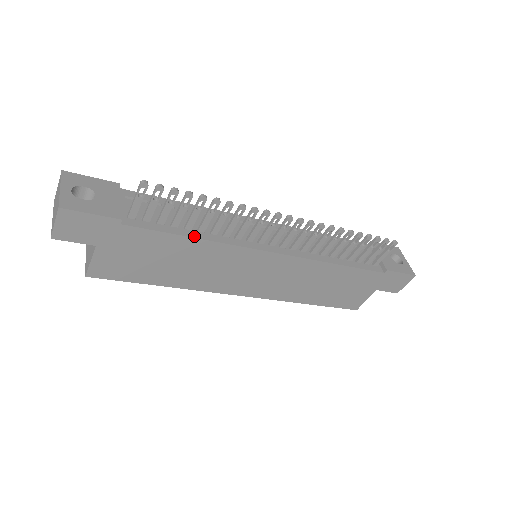
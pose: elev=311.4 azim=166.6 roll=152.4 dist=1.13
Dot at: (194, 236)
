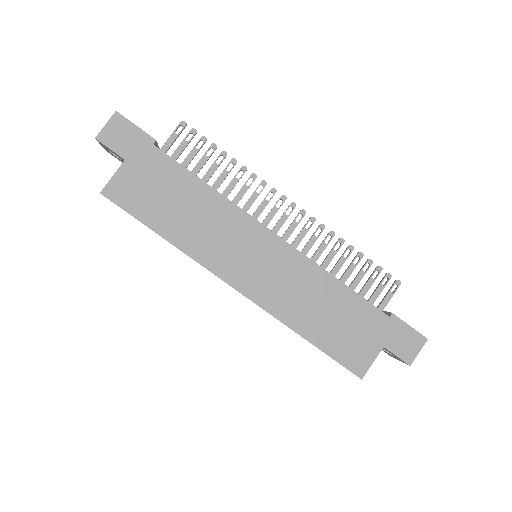
Dot at: (207, 184)
